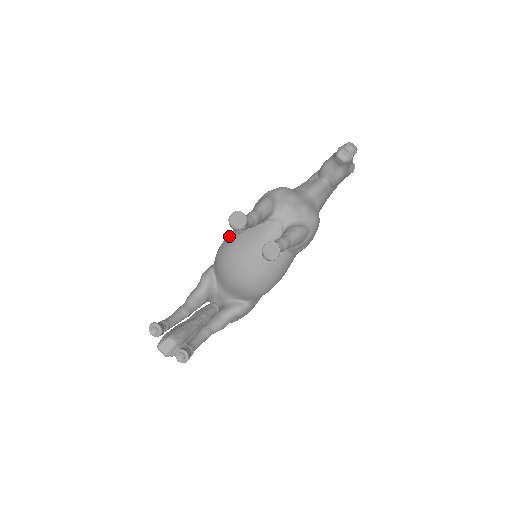
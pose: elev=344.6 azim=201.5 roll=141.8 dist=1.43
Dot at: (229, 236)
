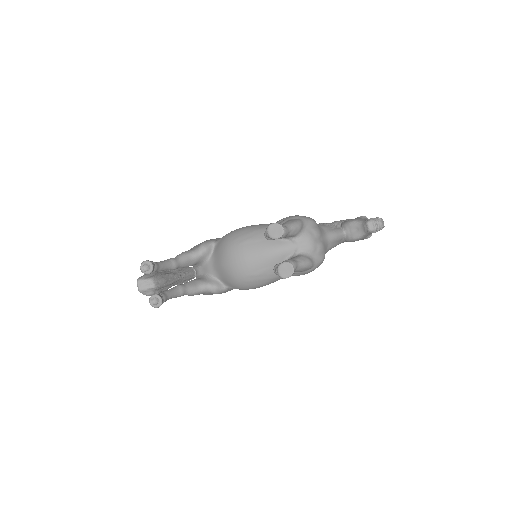
Dot at: (247, 229)
